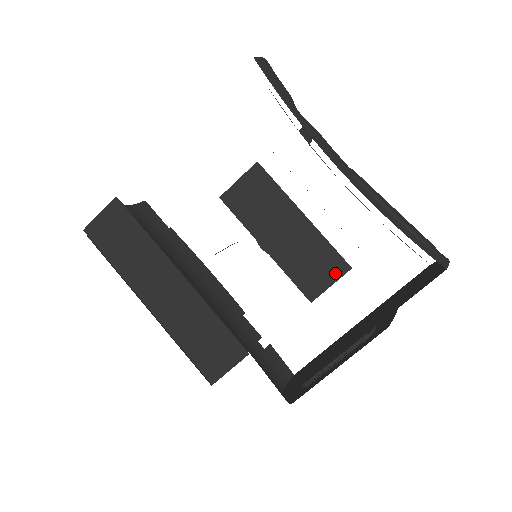
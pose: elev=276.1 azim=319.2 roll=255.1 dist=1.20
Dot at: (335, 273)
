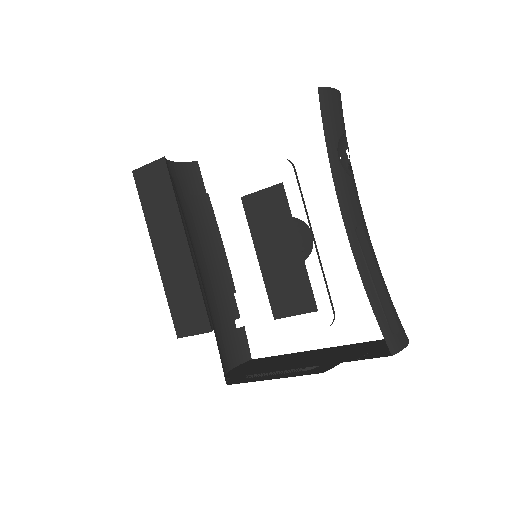
Dot at: (303, 307)
